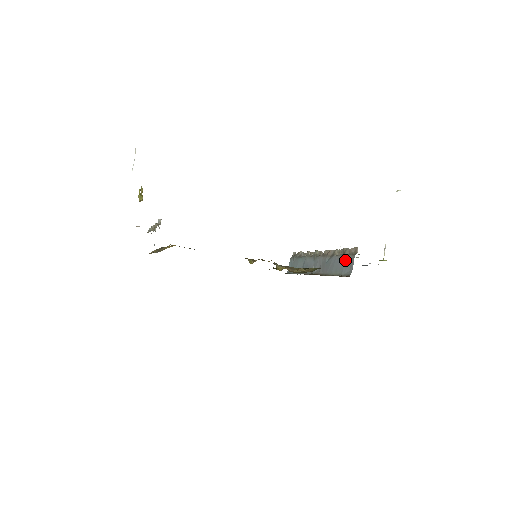
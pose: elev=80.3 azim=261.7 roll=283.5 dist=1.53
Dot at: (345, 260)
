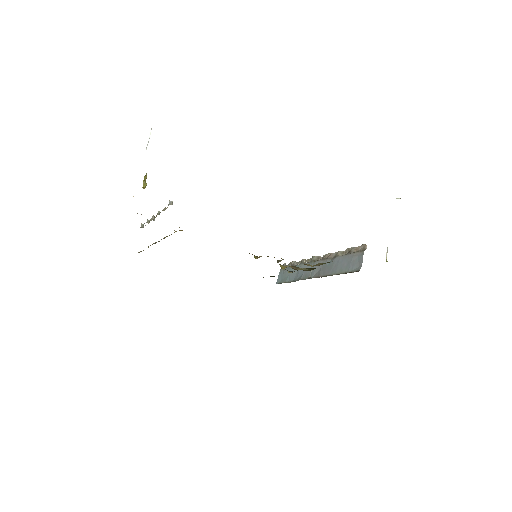
Dot at: (352, 258)
